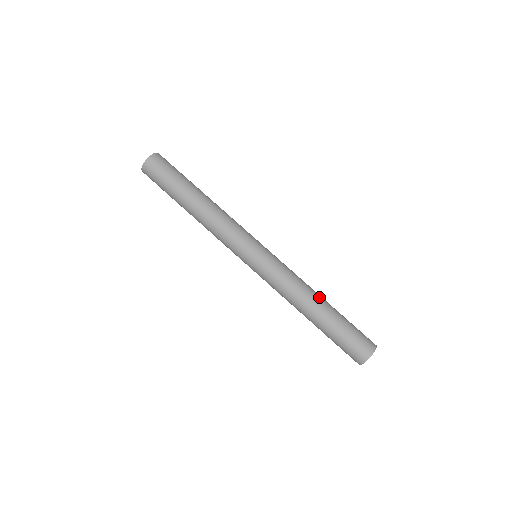
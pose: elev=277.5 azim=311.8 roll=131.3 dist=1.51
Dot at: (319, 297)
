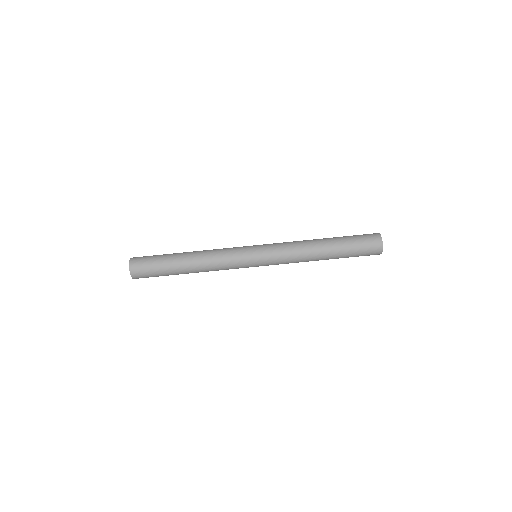
Dot at: (317, 239)
